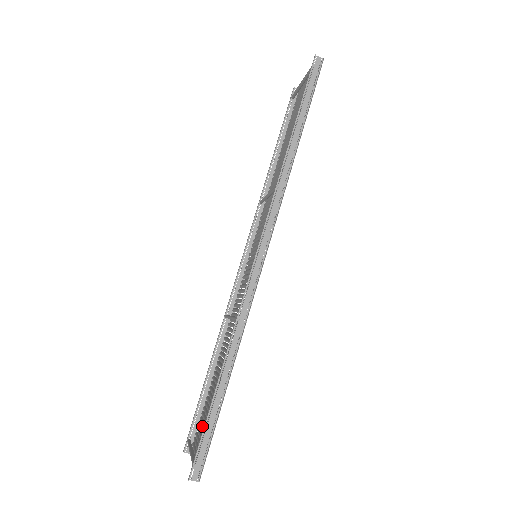
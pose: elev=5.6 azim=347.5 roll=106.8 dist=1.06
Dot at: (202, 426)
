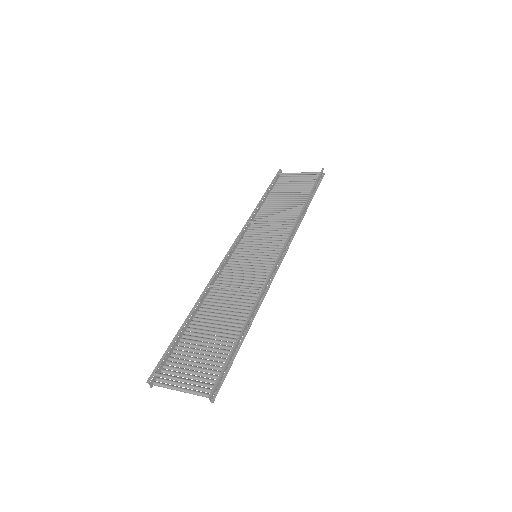
Dot at: (183, 363)
